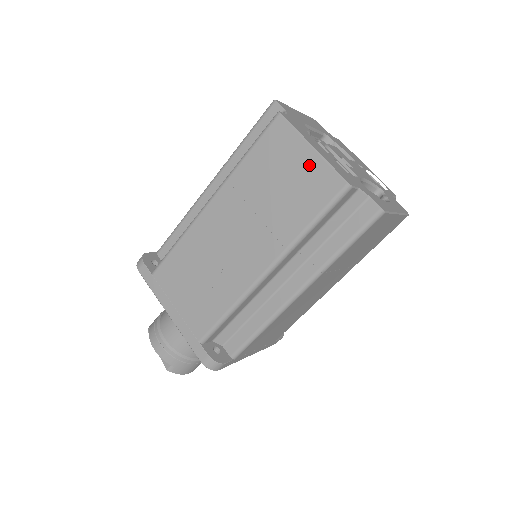
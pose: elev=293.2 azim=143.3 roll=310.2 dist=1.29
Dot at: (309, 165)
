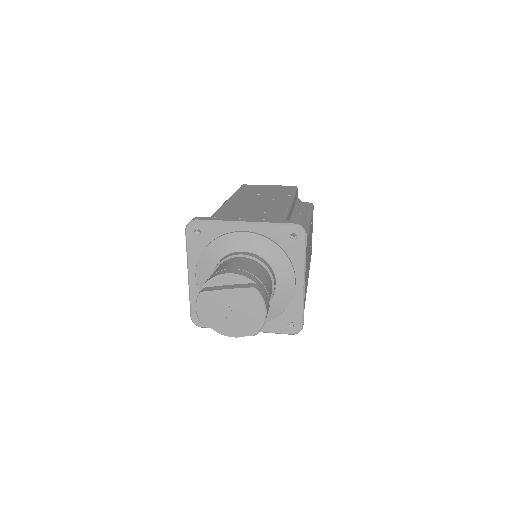
Dot at: (273, 187)
